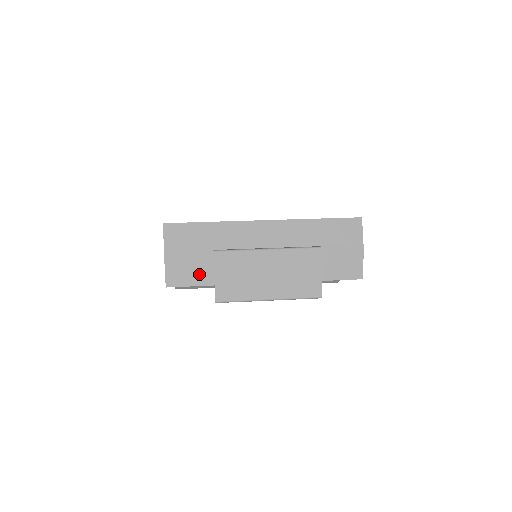
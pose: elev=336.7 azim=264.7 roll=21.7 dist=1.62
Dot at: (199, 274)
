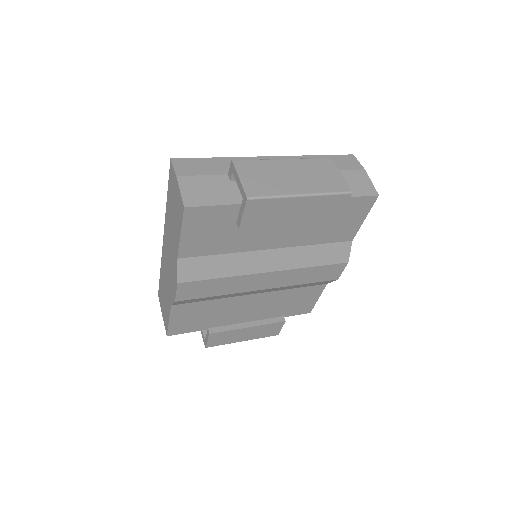
Dot at: (218, 195)
